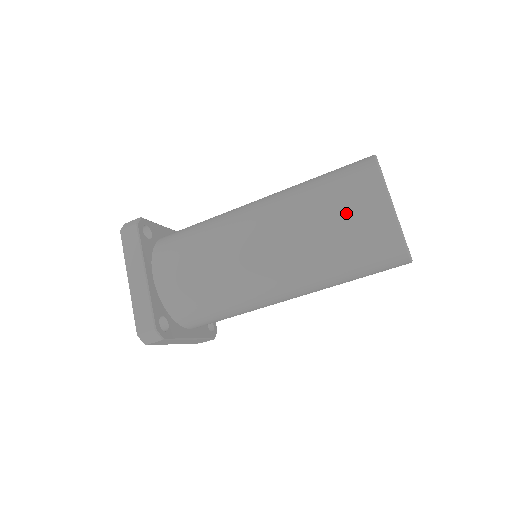
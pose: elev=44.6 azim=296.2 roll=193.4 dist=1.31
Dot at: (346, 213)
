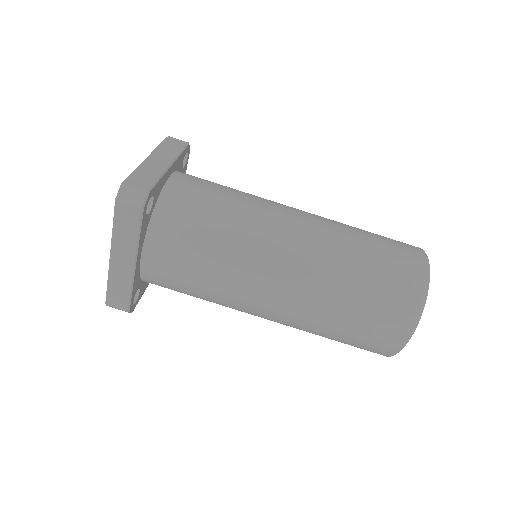
Dot at: (388, 248)
